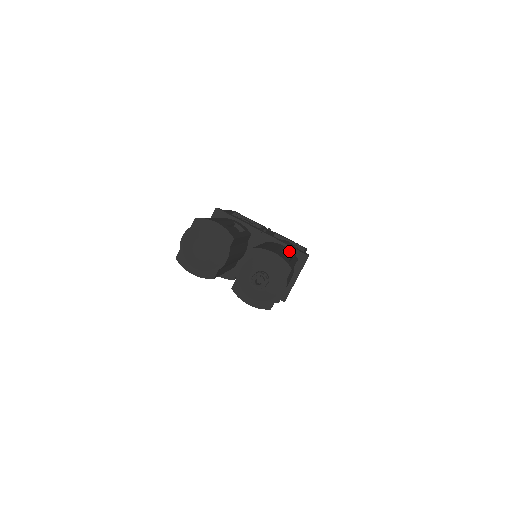
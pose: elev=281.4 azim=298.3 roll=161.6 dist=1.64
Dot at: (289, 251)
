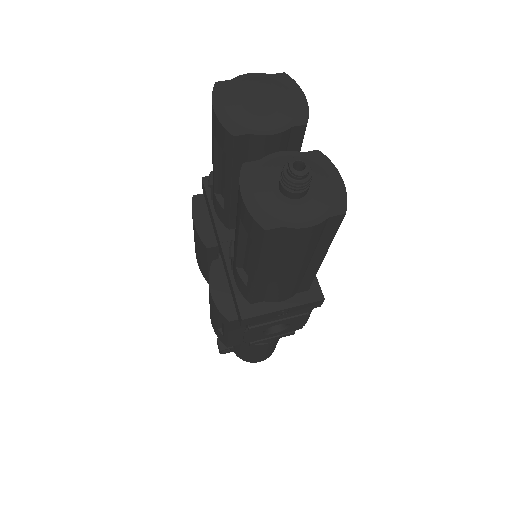
Dot at: occluded
